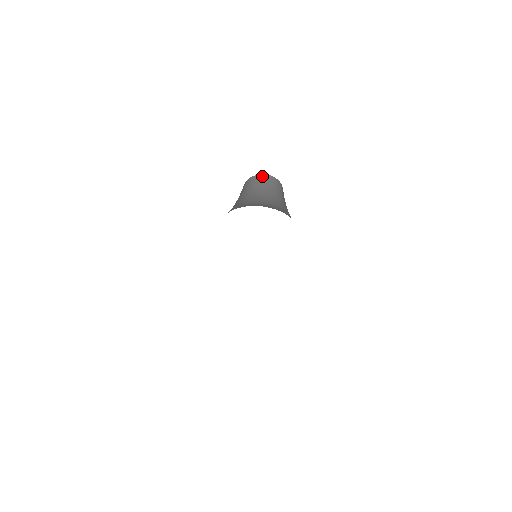
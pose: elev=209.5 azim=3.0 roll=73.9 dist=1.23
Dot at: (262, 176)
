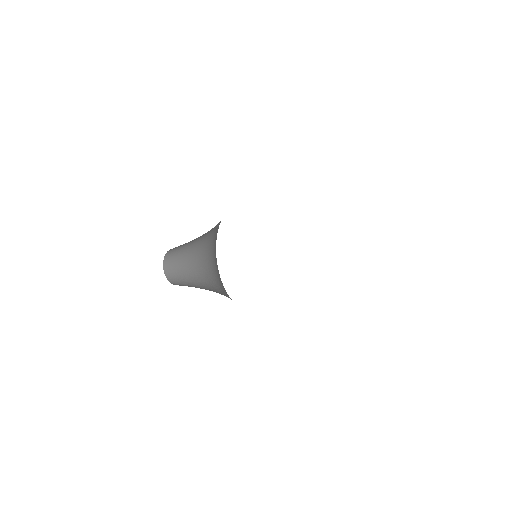
Dot at: occluded
